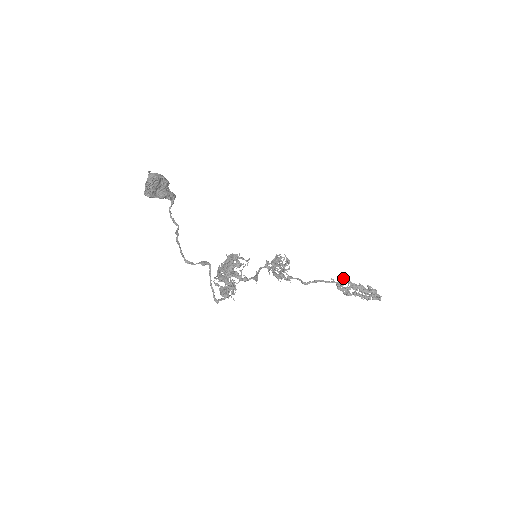
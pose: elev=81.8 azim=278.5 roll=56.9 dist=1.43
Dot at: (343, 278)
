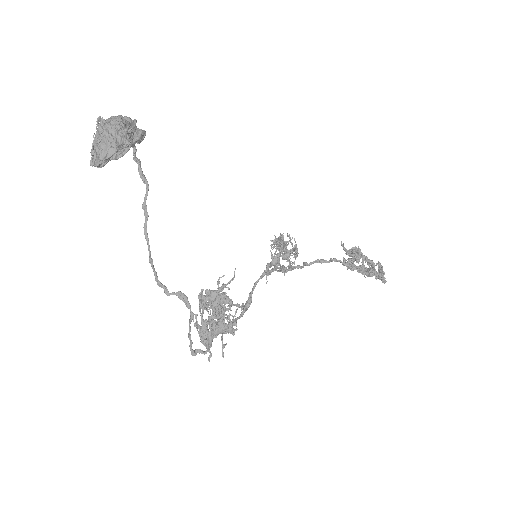
Dot at: (355, 258)
